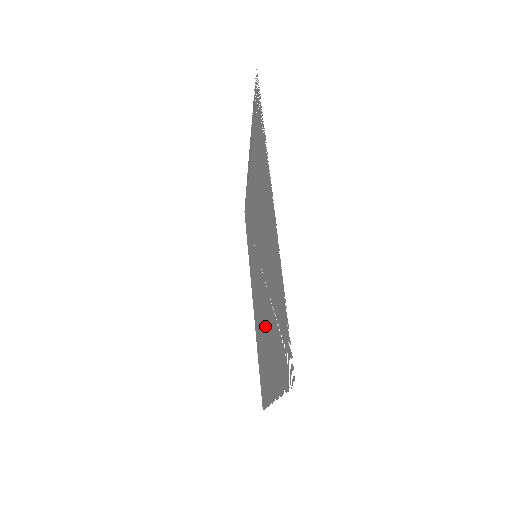
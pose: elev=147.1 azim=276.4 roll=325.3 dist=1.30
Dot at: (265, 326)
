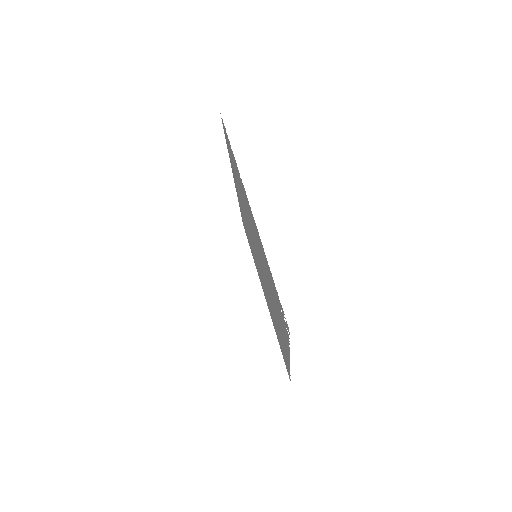
Dot at: (272, 307)
